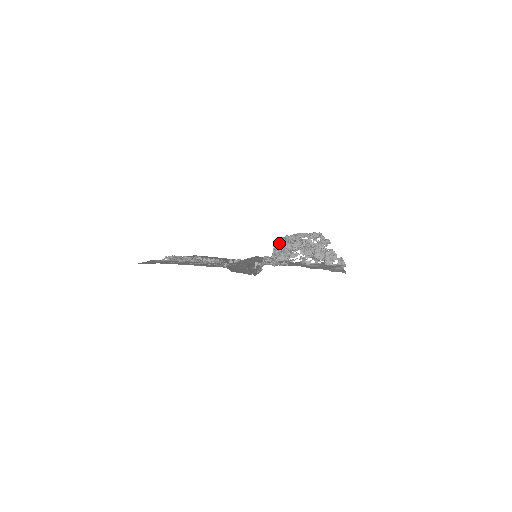
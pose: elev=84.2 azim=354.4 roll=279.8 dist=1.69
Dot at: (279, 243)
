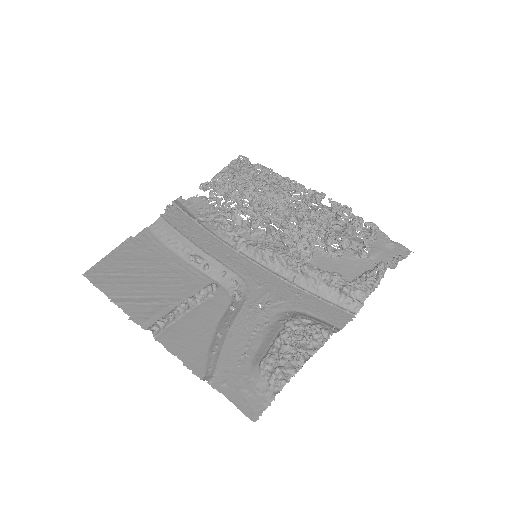
Dot at: (279, 227)
